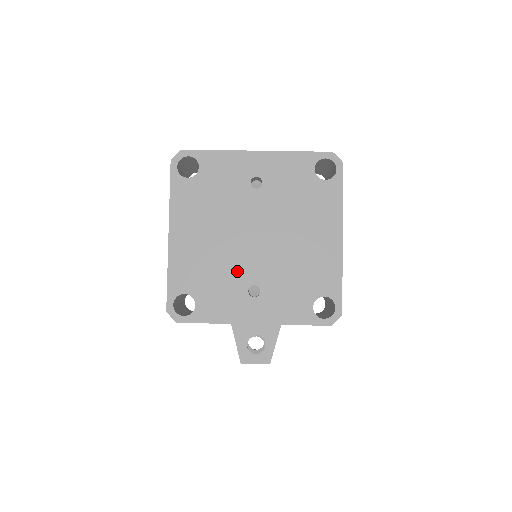
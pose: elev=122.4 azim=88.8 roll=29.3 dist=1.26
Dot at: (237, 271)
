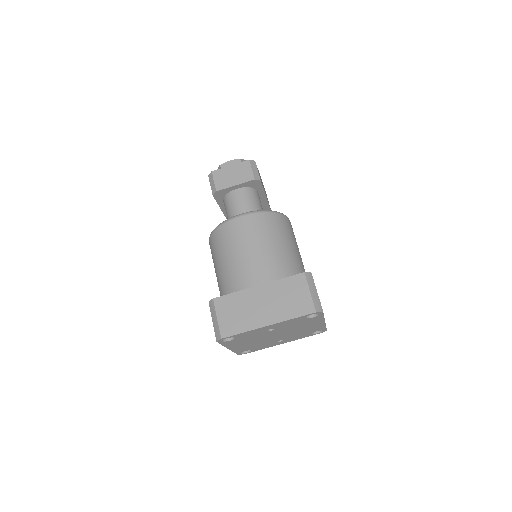
Dot at: (270, 342)
